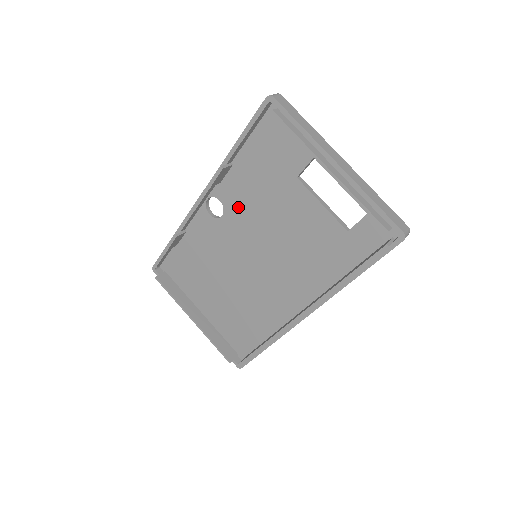
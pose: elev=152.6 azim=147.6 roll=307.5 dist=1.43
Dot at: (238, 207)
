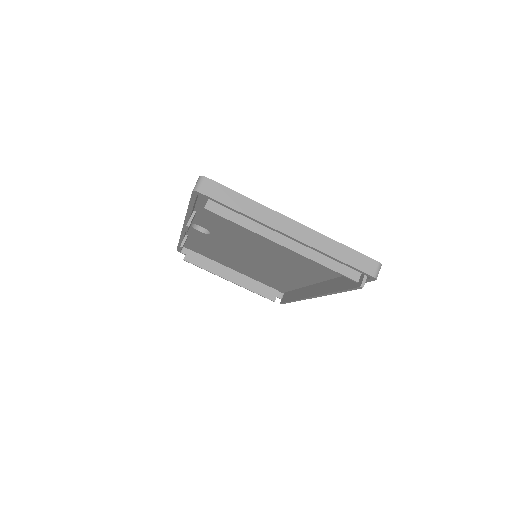
Dot at: (220, 232)
